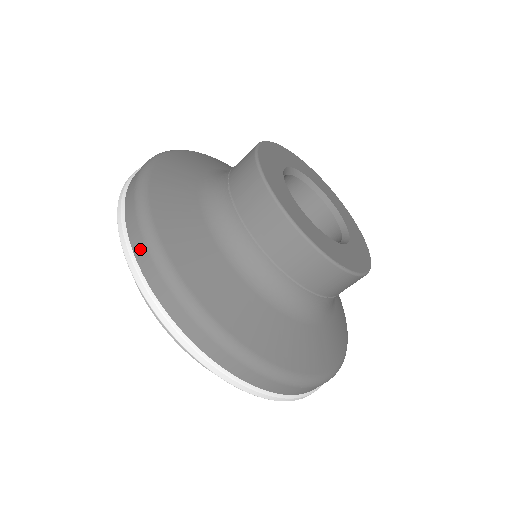
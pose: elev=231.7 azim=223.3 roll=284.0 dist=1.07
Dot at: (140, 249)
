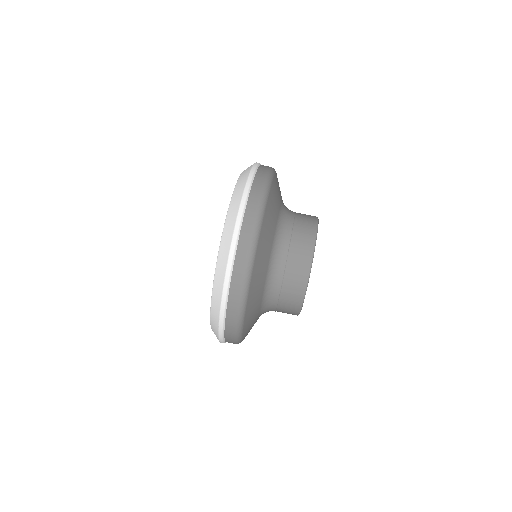
Dot at: occluded
